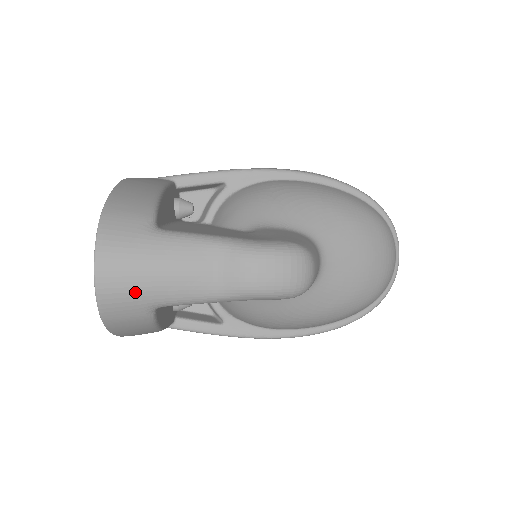
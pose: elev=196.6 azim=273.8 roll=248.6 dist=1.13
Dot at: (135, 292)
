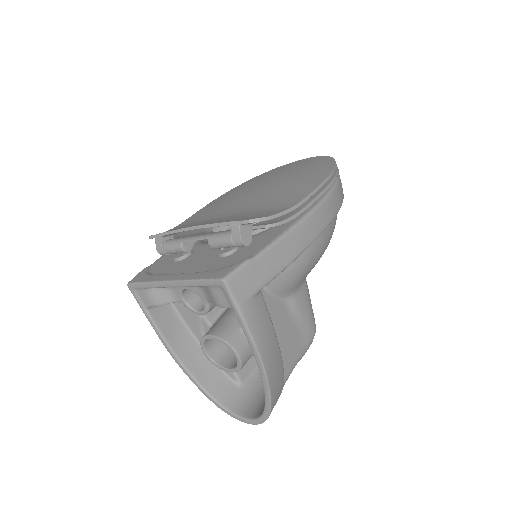
Dot at: occluded
